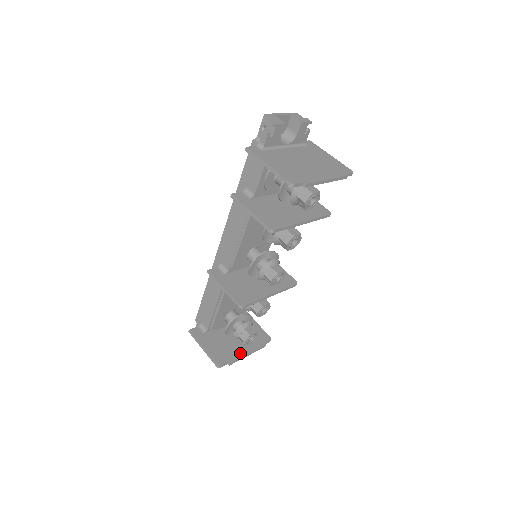
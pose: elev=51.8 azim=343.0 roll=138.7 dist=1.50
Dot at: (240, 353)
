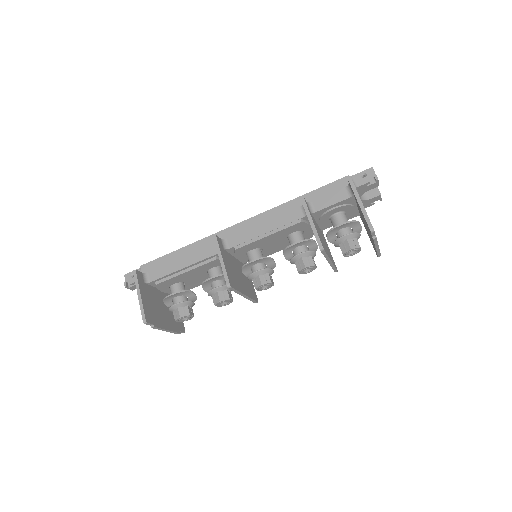
Dot at: (163, 324)
